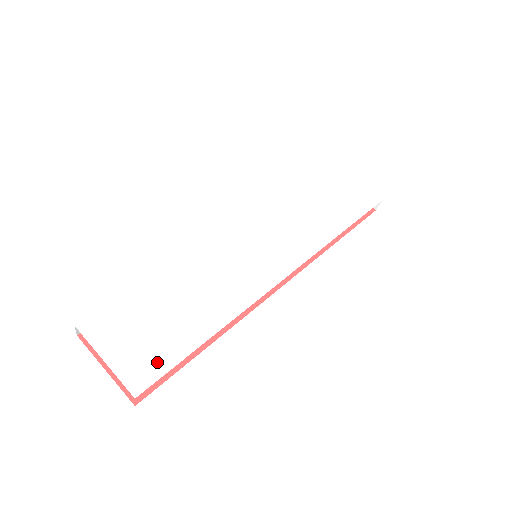
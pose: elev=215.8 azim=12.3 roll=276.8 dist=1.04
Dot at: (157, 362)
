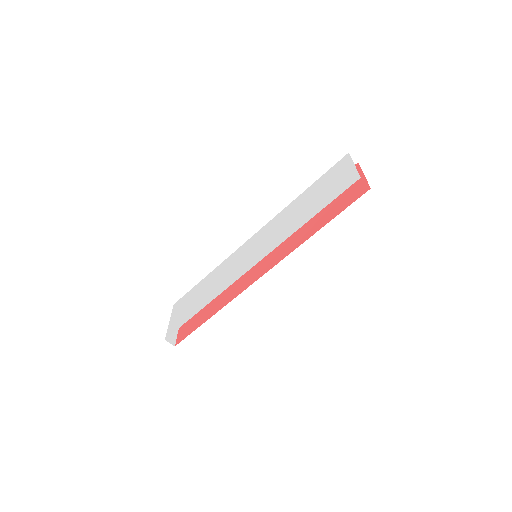
Dot at: (179, 323)
